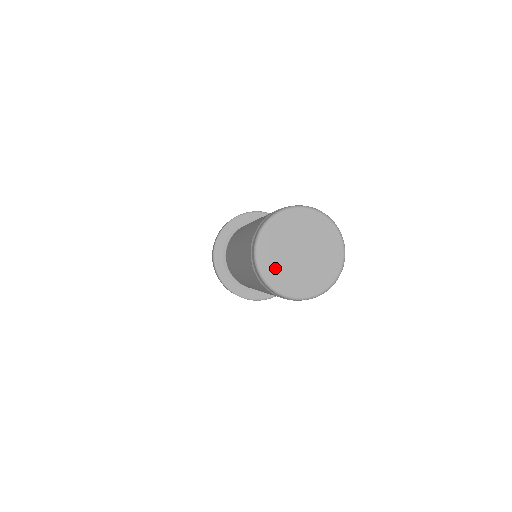
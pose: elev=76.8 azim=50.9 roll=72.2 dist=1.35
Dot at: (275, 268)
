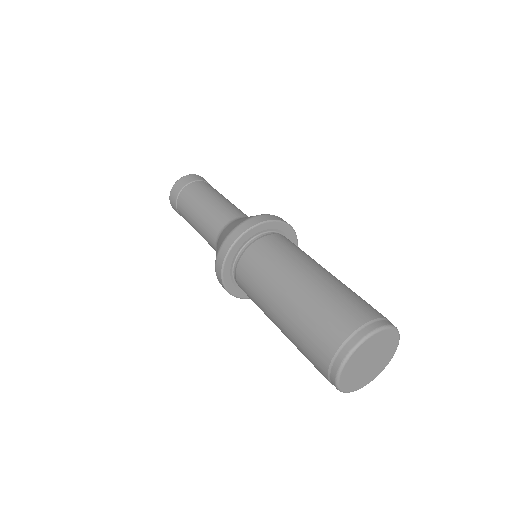
Dot at: (349, 379)
